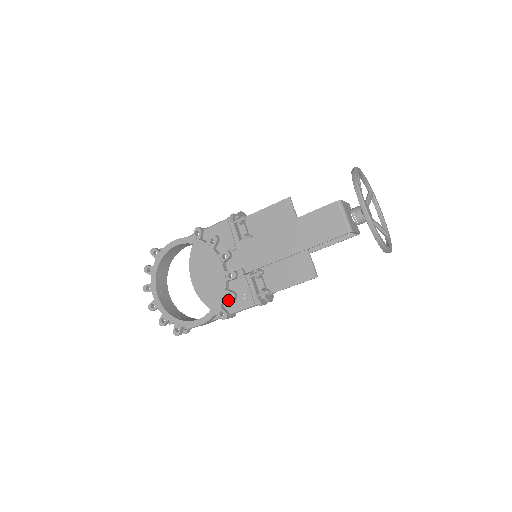
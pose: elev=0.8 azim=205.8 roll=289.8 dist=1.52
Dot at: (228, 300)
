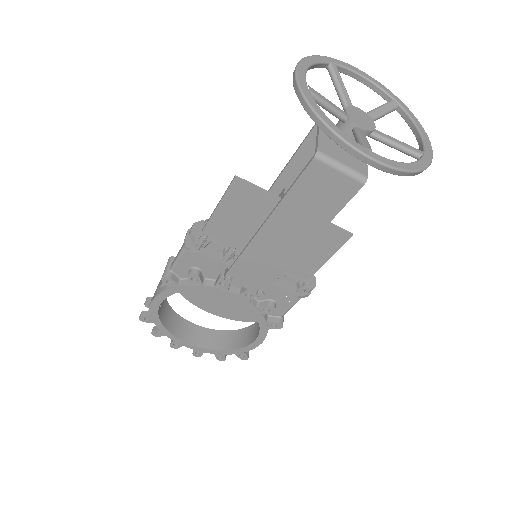
Dot at: (267, 309)
